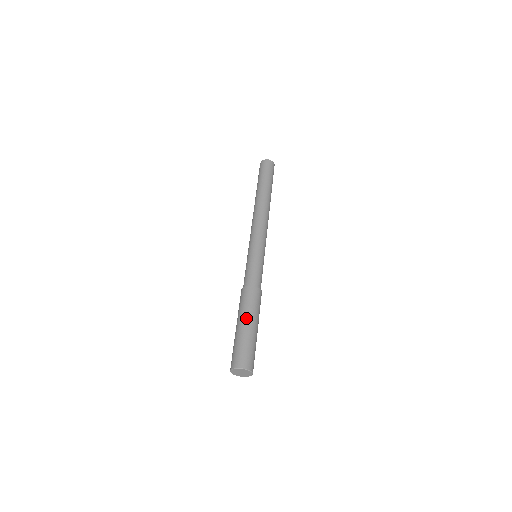
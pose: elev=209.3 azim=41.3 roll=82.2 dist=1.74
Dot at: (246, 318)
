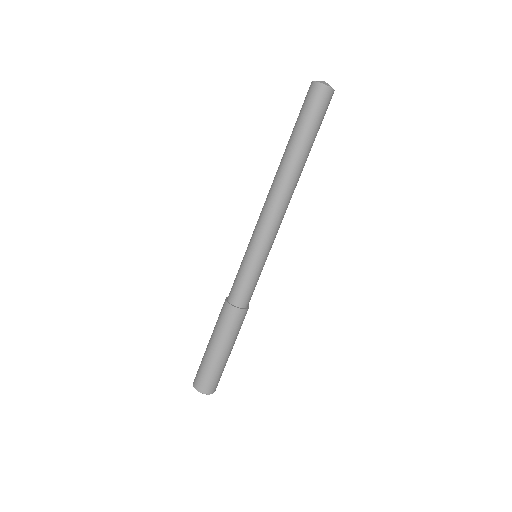
Dot at: (216, 342)
